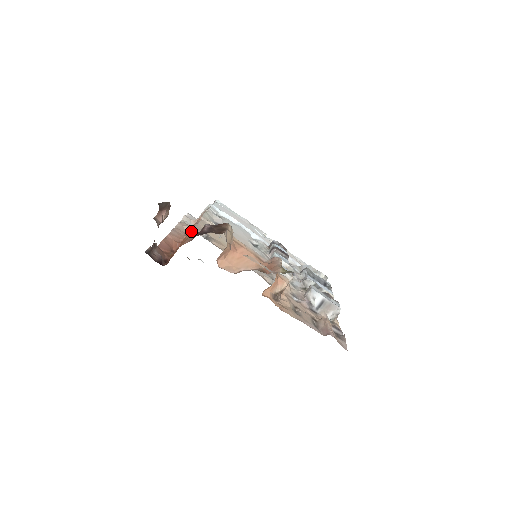
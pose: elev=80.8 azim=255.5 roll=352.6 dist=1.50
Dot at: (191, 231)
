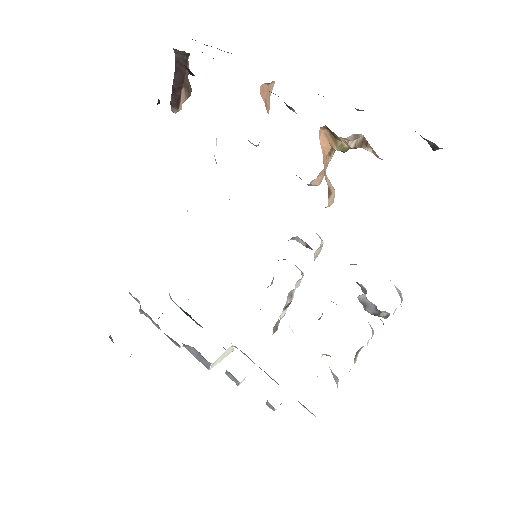
Dot at: occluded
